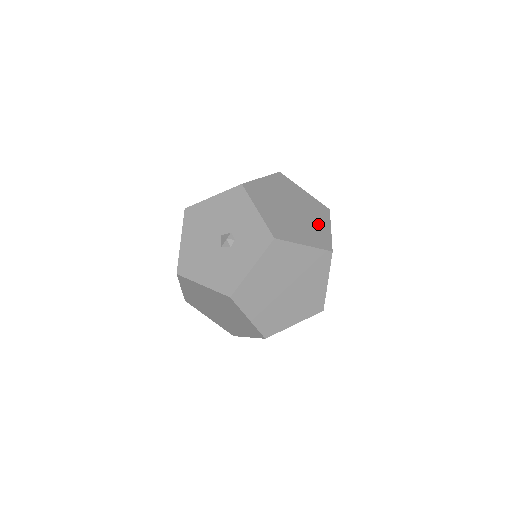
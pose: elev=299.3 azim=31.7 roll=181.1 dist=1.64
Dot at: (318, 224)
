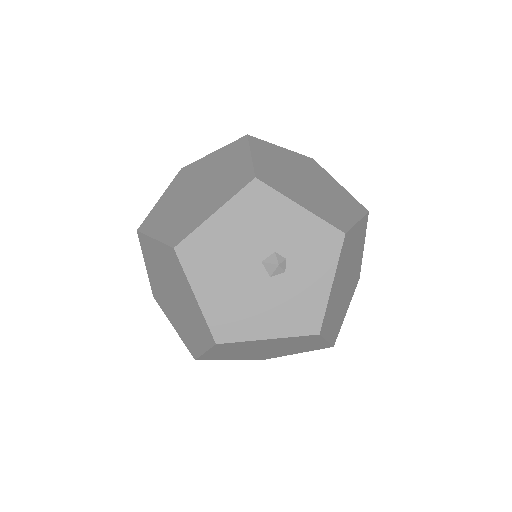
Dot at: (331, 185)
